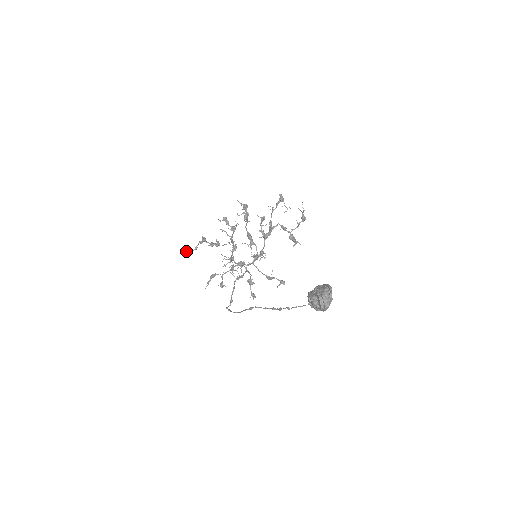
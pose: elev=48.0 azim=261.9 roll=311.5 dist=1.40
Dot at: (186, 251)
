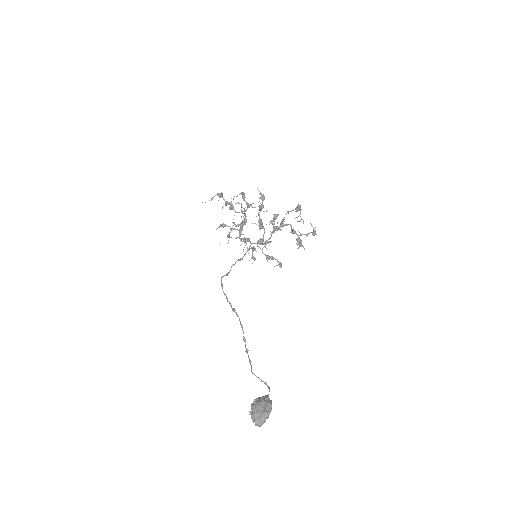
Dot at: occluded
